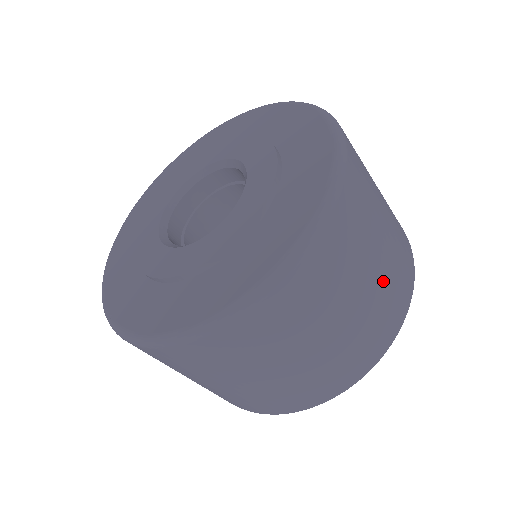
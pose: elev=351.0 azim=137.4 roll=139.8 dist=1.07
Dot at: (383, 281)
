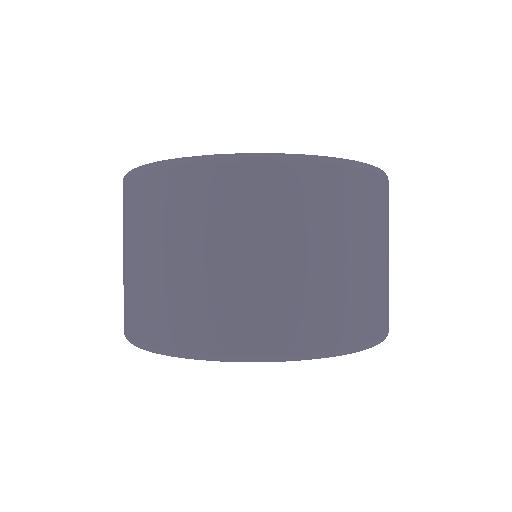
Dot at: occluded
